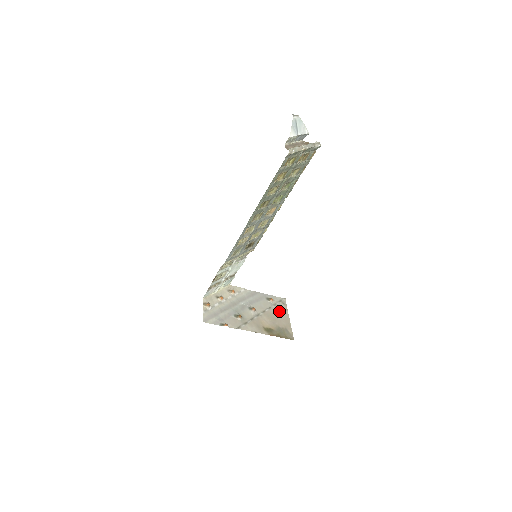
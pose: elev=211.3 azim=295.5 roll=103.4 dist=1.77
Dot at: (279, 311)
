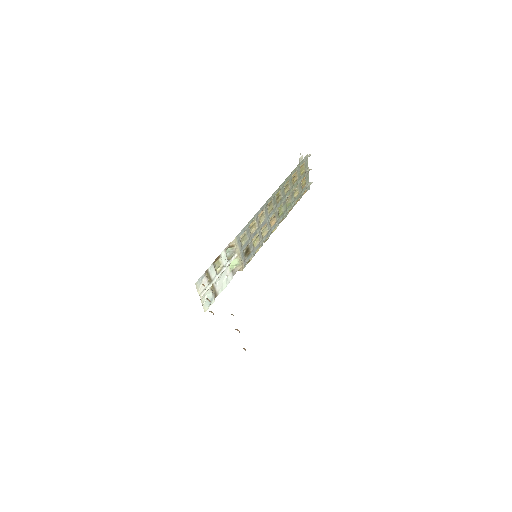
Dot at: occluded
